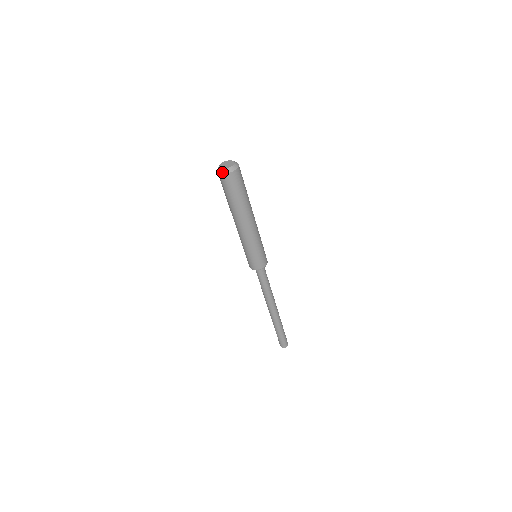
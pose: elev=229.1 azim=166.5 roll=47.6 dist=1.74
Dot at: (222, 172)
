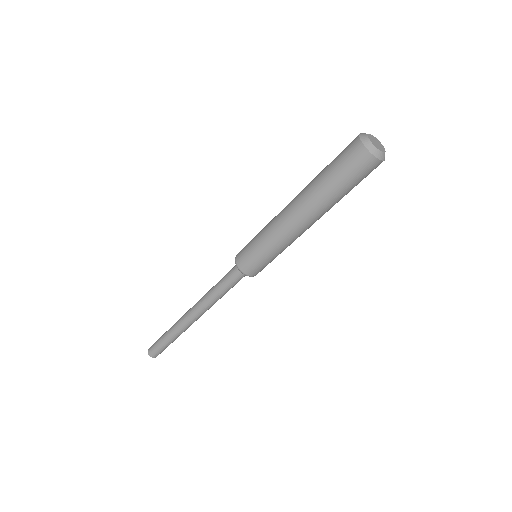
Dot at: (374, 153)
